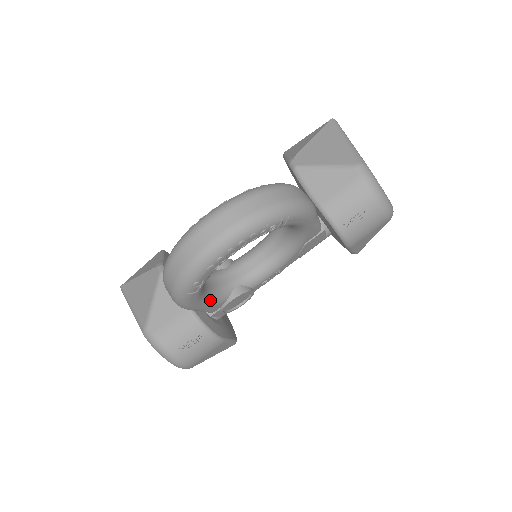
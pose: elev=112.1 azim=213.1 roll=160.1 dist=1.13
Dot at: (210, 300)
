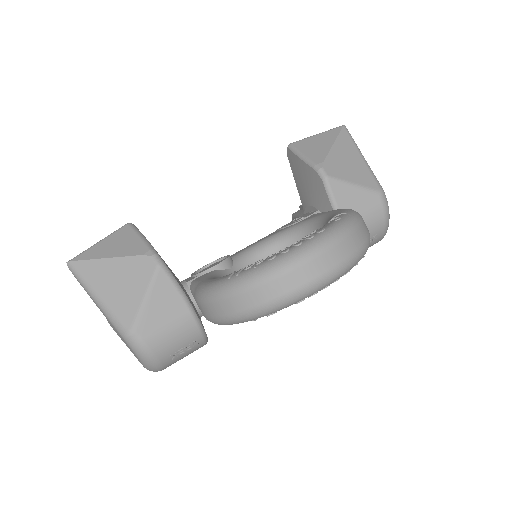
Dot at: occluded
